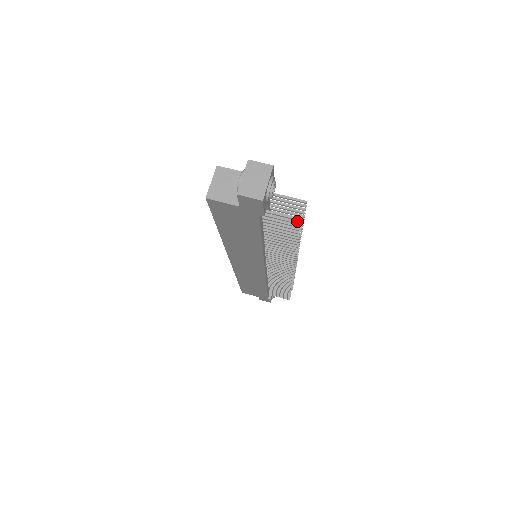
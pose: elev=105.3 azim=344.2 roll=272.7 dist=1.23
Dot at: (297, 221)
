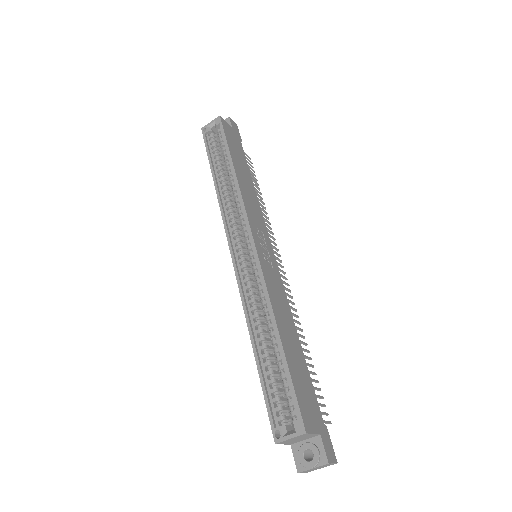
Dot at: occluded
